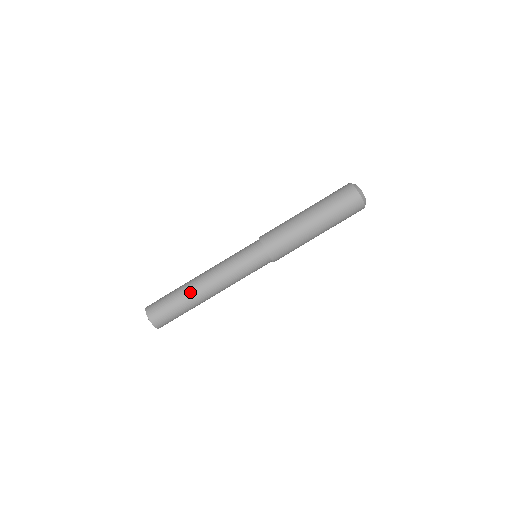
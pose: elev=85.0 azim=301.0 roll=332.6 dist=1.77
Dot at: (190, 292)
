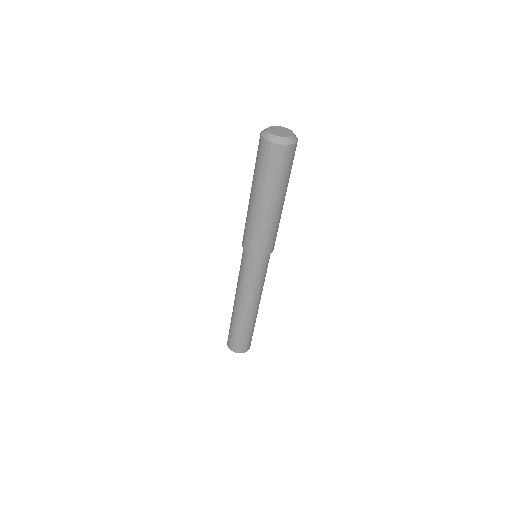
Dot at: (250, 321)
